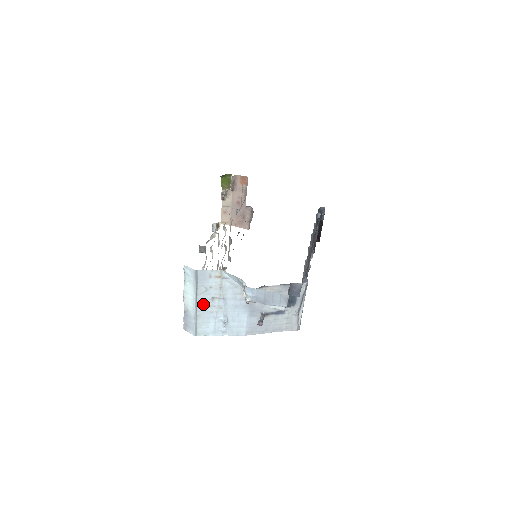
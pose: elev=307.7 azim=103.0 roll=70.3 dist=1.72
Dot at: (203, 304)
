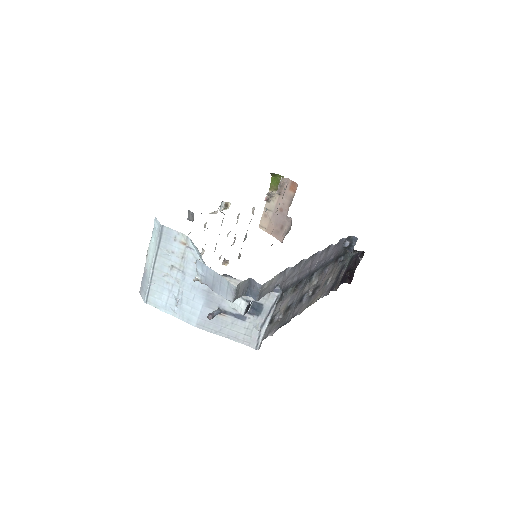
Dot at: (161, 269)
